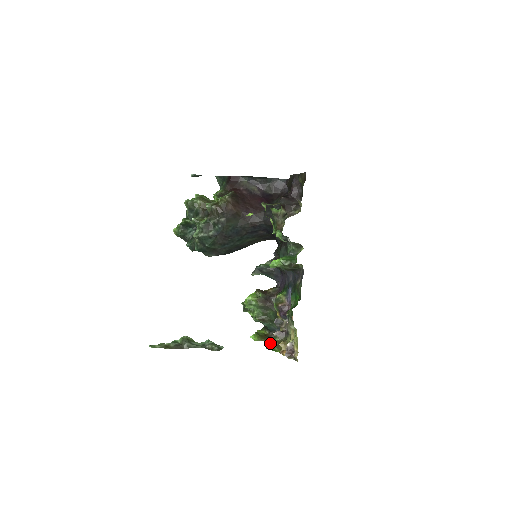
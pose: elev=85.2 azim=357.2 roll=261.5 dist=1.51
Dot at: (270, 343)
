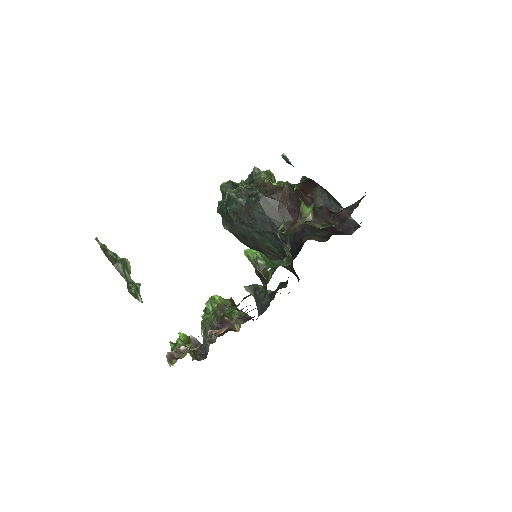
Dot at: (177, 339)
